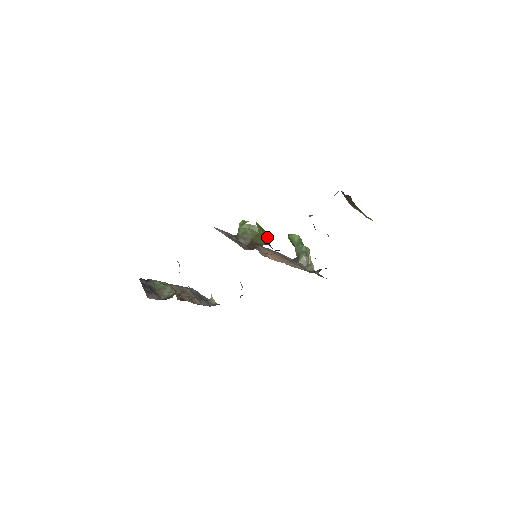
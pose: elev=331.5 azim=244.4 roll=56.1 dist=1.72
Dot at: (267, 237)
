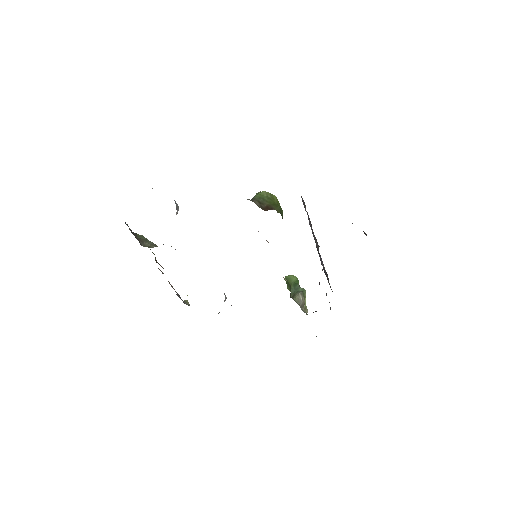
Dot at: occluded
